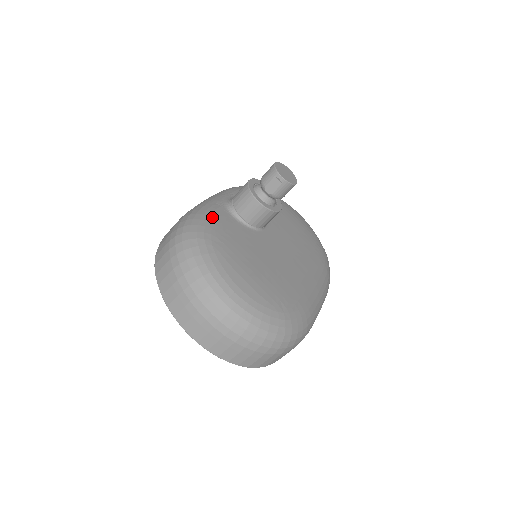
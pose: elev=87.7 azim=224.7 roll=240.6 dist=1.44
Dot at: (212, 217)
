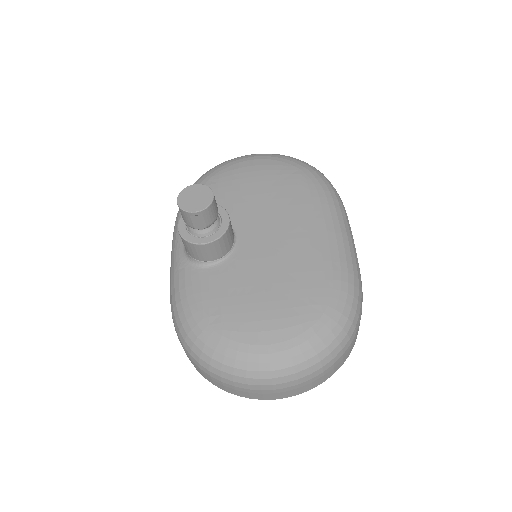
Dot at: (189, 295)
